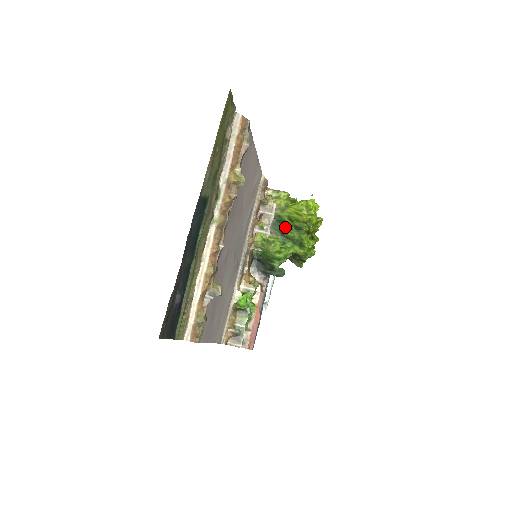
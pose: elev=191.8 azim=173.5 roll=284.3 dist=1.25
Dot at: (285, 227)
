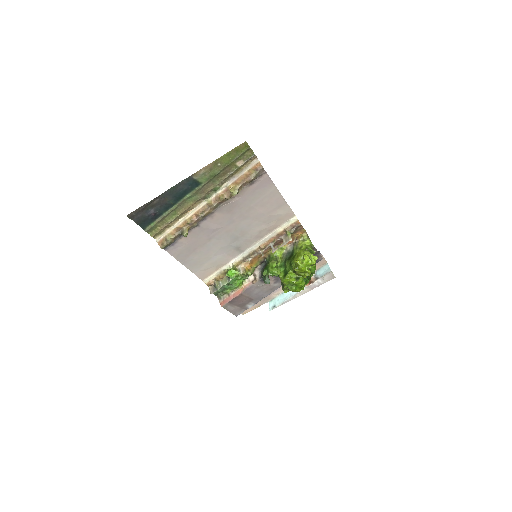
Dot at: (289, 258)
